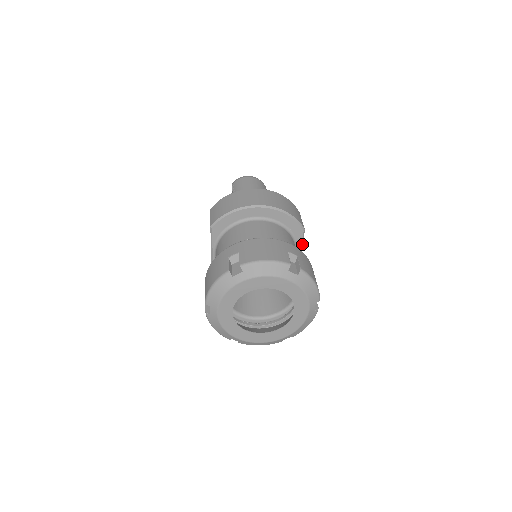
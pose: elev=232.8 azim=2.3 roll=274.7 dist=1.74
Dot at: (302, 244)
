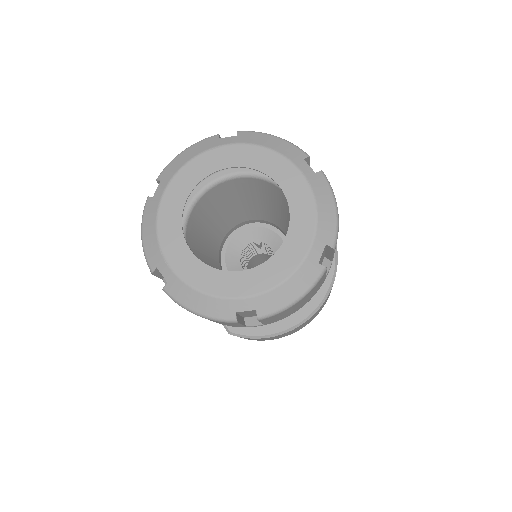
Dot at: occluded
